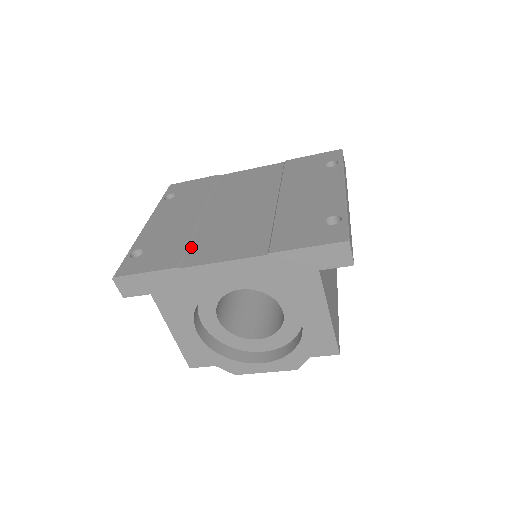
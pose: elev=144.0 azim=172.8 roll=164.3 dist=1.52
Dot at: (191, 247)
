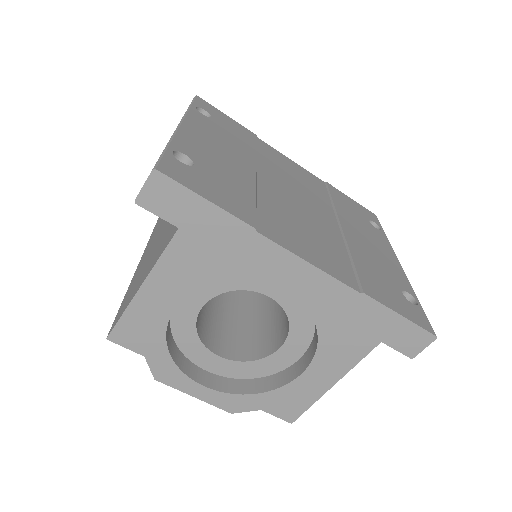
Dot at: (261, 210)
